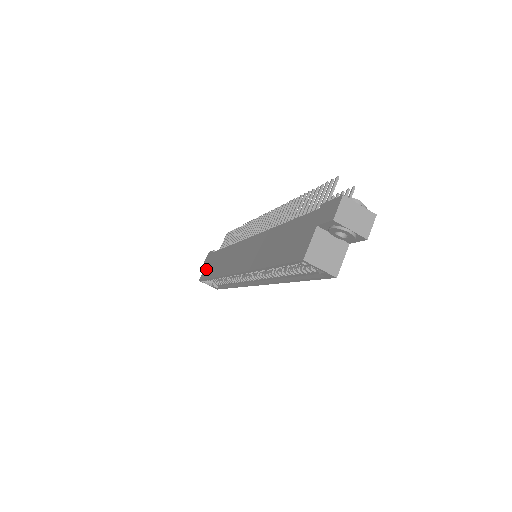
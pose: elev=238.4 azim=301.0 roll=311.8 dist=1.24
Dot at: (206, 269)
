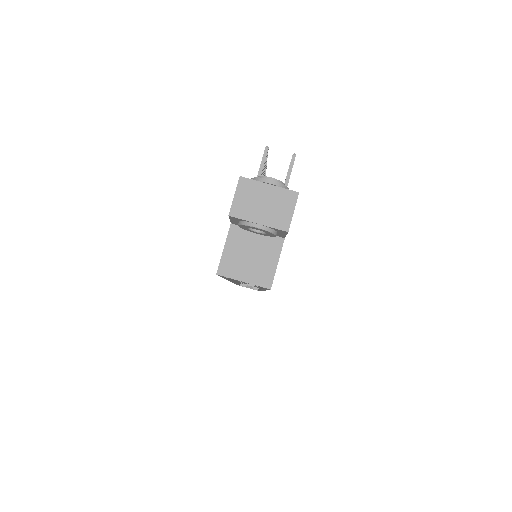
Dot at: occluded
